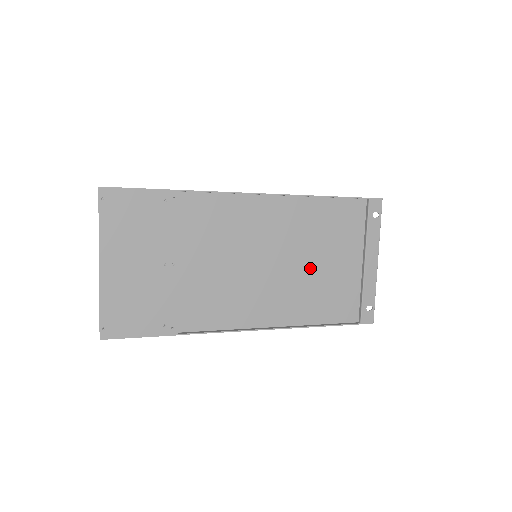
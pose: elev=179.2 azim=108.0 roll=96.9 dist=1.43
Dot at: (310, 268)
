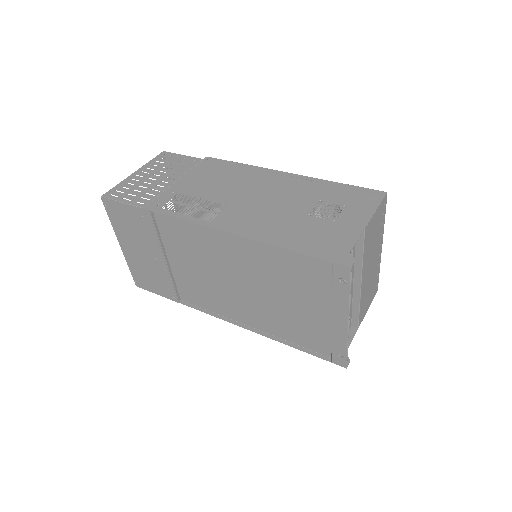
Dot at: (275, 299)
